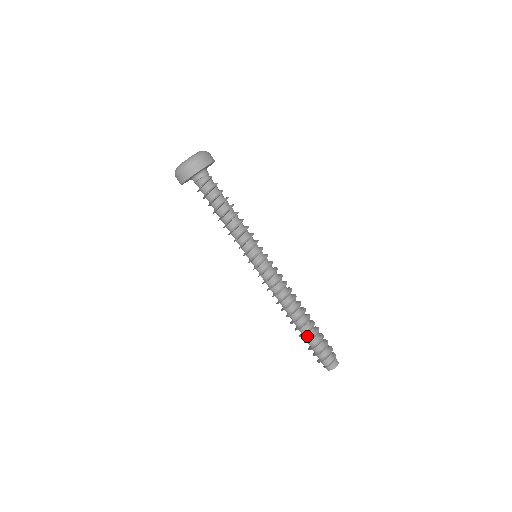
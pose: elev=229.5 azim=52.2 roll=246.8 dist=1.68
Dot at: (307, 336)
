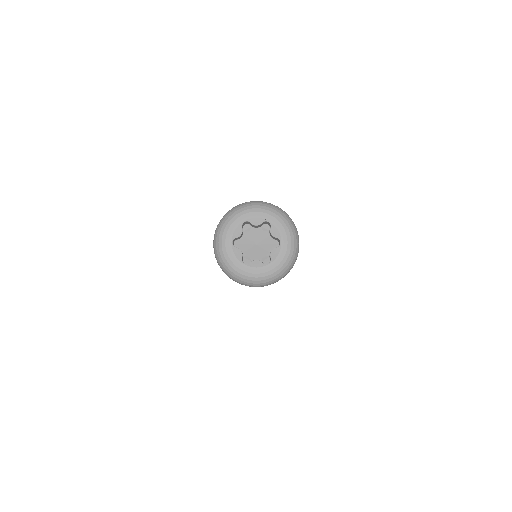
Dot at: occluded
